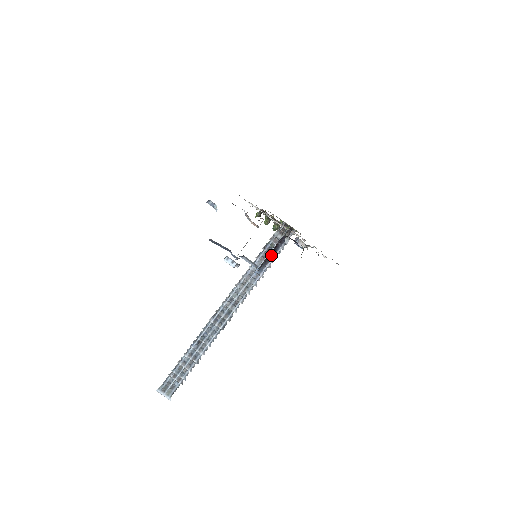
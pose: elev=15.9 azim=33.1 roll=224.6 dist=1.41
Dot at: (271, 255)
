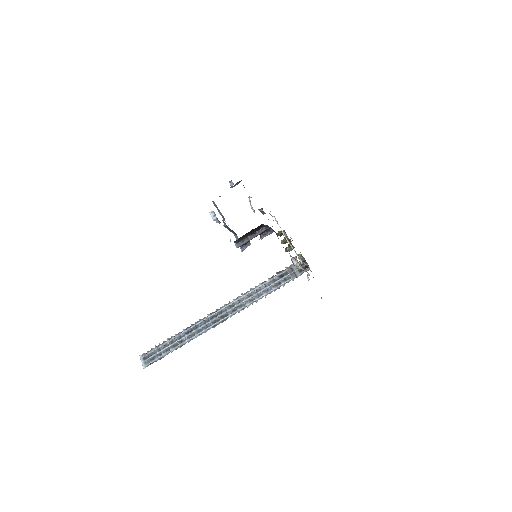
Dot at: (252, 235)
